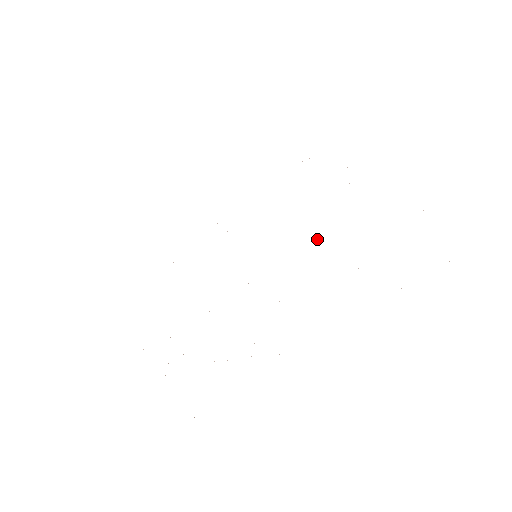
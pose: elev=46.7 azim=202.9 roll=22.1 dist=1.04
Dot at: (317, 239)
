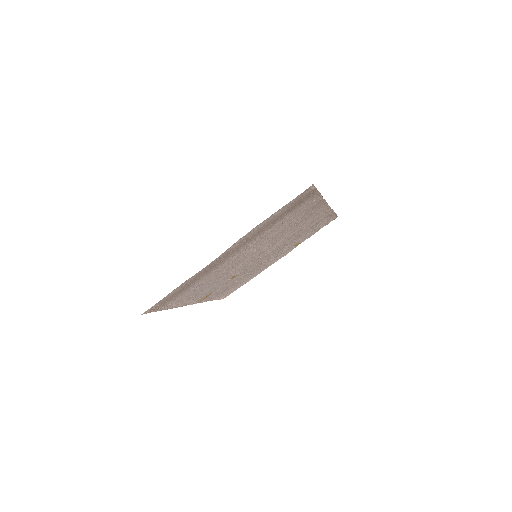
Dot at: (278, 248)
